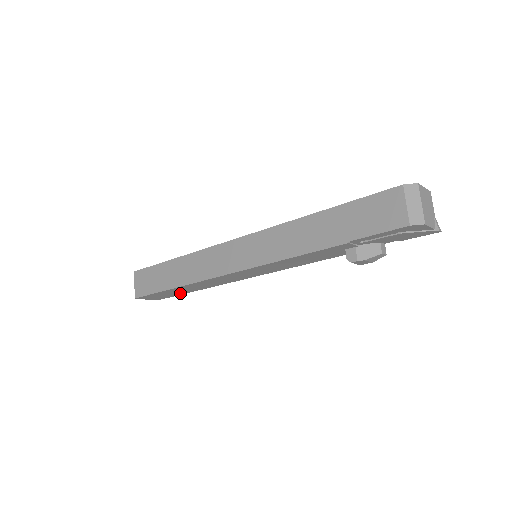
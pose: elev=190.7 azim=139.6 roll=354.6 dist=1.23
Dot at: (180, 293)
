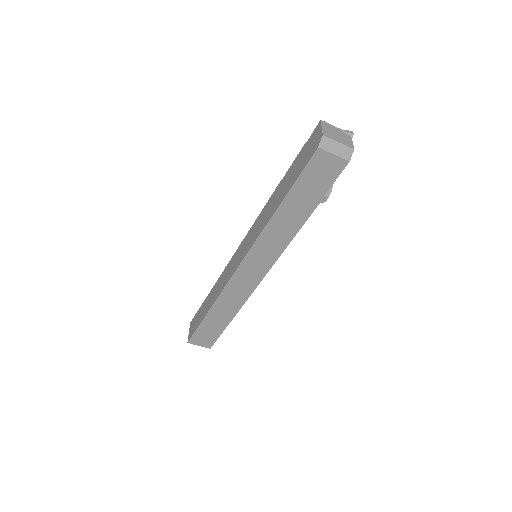
Dot at: occluded
